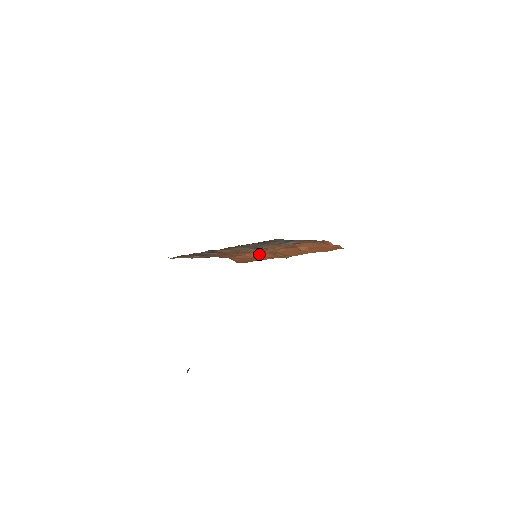
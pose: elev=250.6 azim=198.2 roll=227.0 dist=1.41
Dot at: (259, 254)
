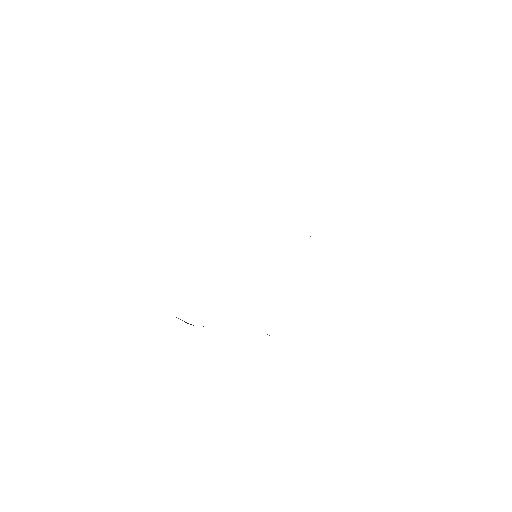
Dot at: occluded
